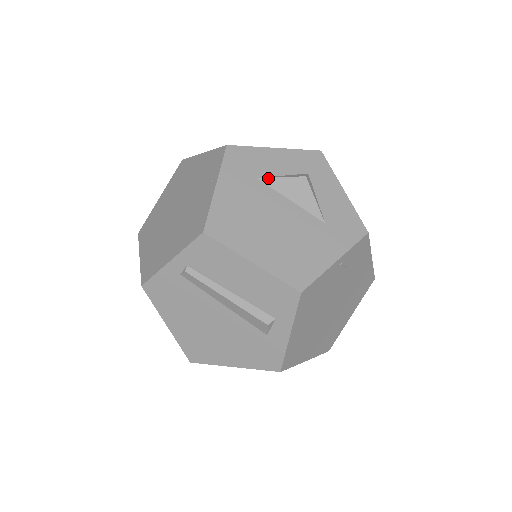
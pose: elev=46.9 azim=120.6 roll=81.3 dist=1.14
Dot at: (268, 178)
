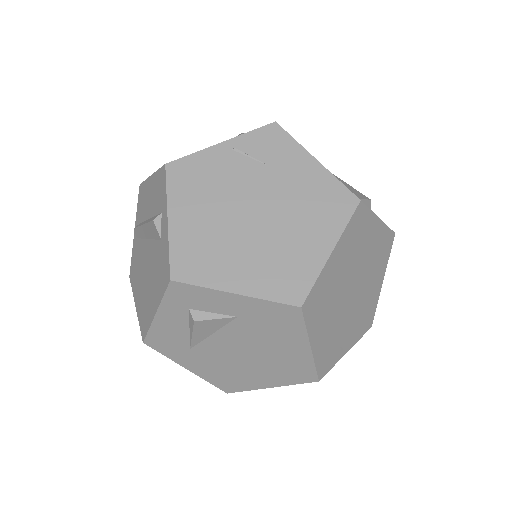
Dot at: occluded
